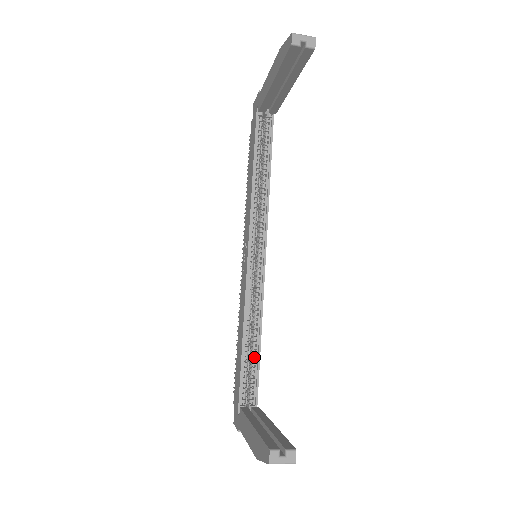
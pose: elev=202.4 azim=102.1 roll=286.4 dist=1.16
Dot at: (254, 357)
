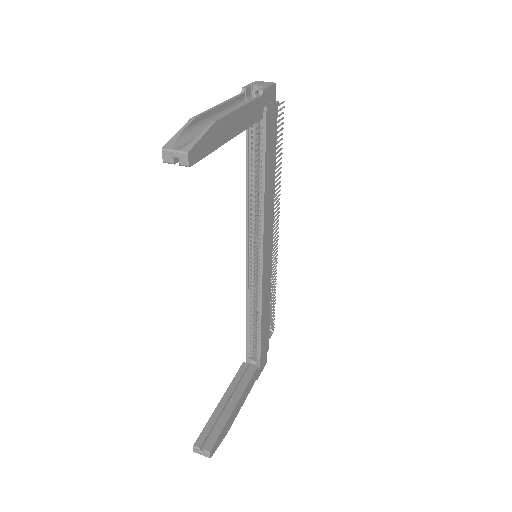
Dot at: (257, 331)
